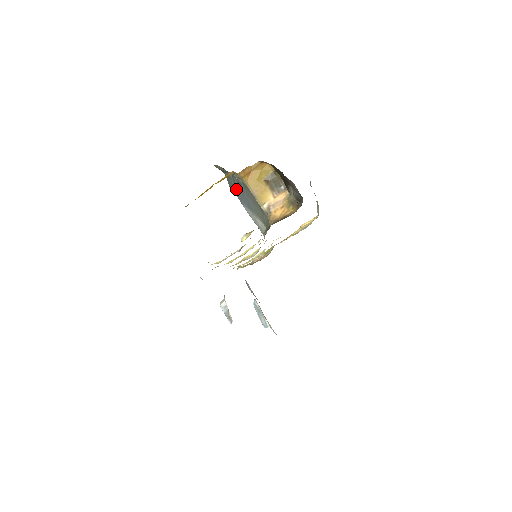
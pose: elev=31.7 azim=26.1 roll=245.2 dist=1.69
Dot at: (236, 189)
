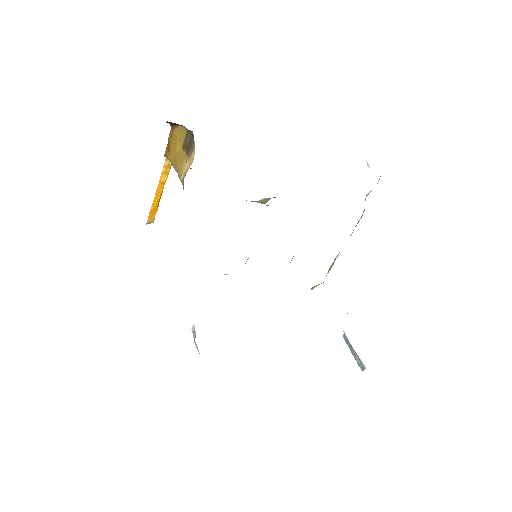
Dot at: occluded
